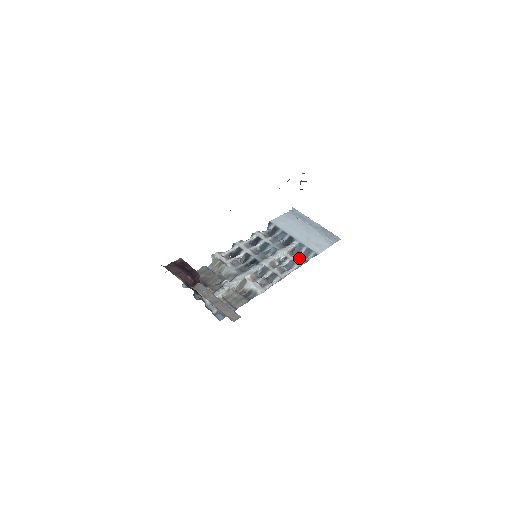
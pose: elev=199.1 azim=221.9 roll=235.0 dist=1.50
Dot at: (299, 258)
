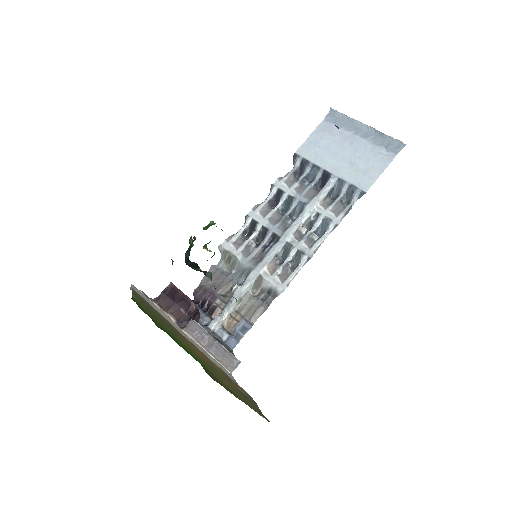
Dot at: (337, 208)
